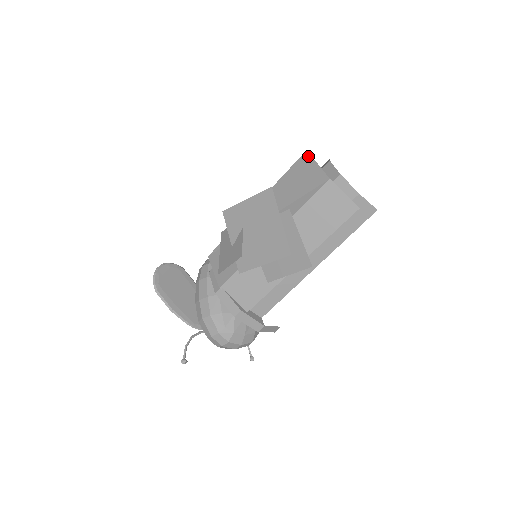
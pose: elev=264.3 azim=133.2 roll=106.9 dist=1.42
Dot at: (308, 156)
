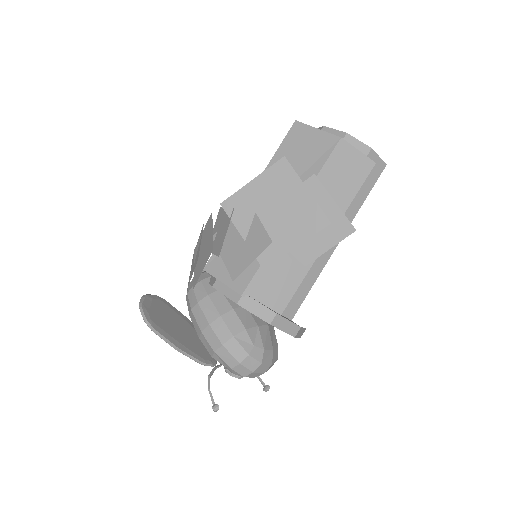
Dot at: (301, 125)
